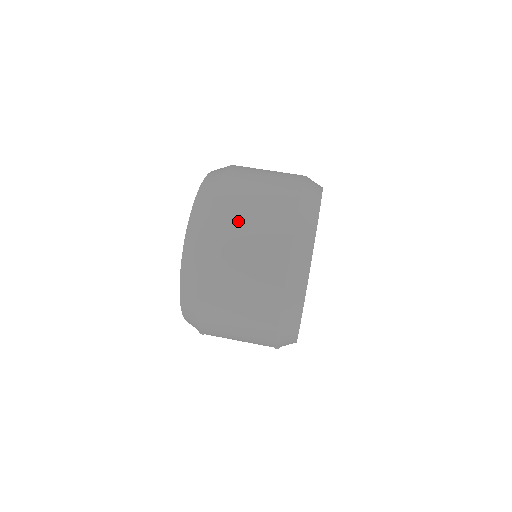
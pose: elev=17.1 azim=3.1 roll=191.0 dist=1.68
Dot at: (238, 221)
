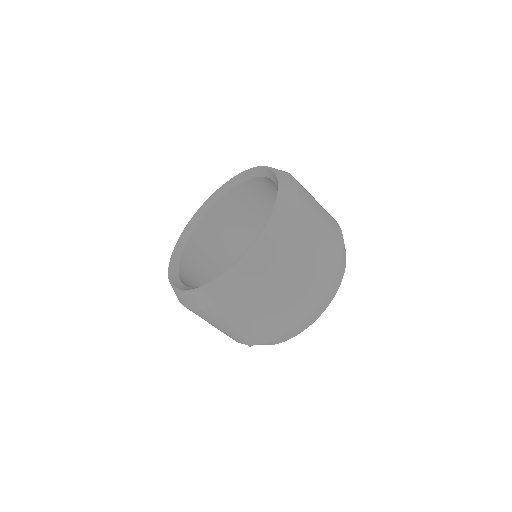
Dot at: (311, 236)
